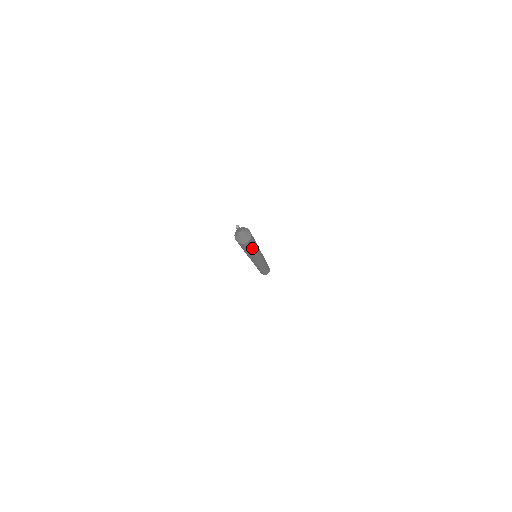
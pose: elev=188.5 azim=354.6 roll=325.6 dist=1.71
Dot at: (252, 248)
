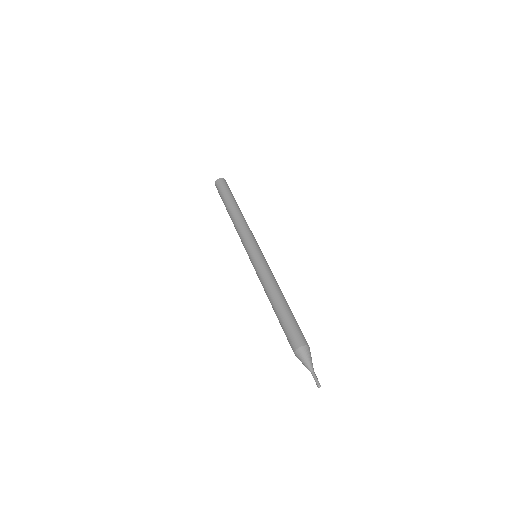
Dot at: occluded
